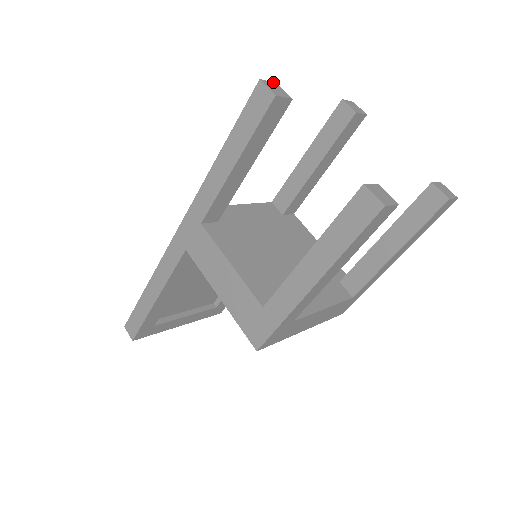
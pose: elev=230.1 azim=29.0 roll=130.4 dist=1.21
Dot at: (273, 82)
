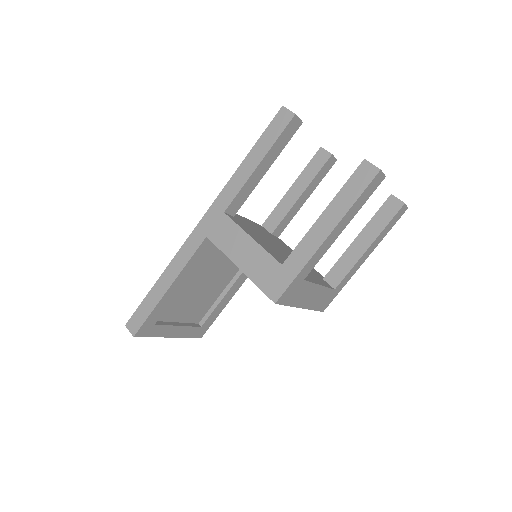
Dot at: occluded
